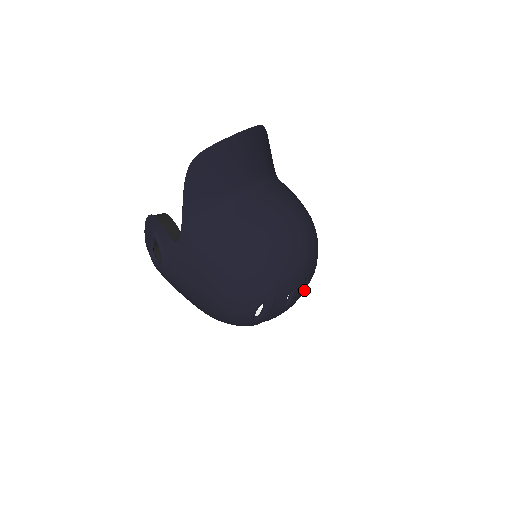
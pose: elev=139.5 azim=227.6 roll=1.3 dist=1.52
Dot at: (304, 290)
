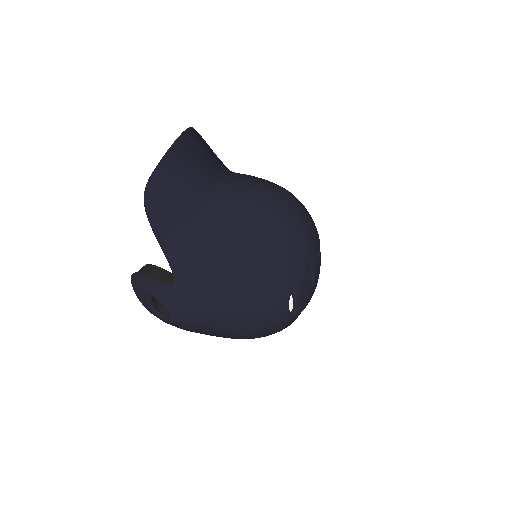
Dot at: (320, 261)
